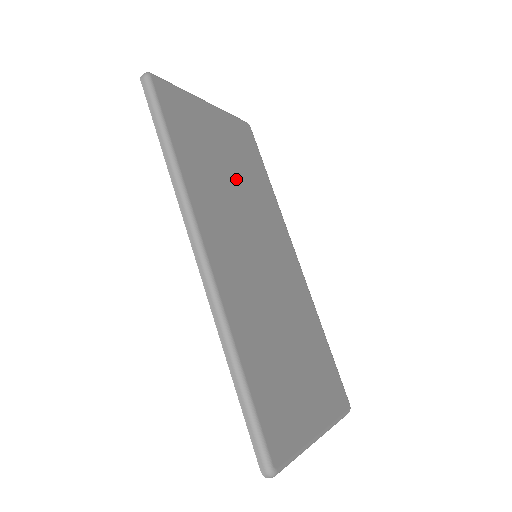
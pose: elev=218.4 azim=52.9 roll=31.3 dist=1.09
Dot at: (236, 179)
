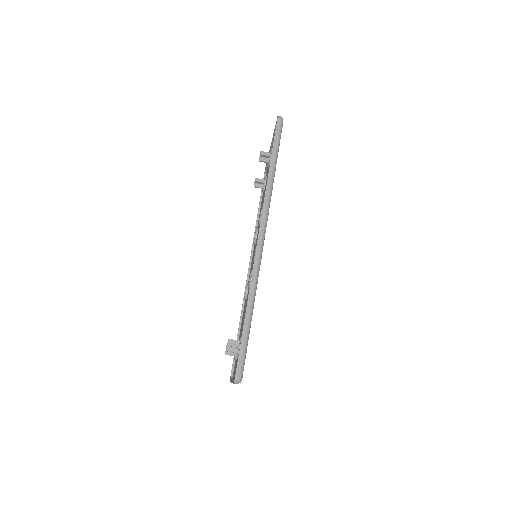
Dot at: occluded
